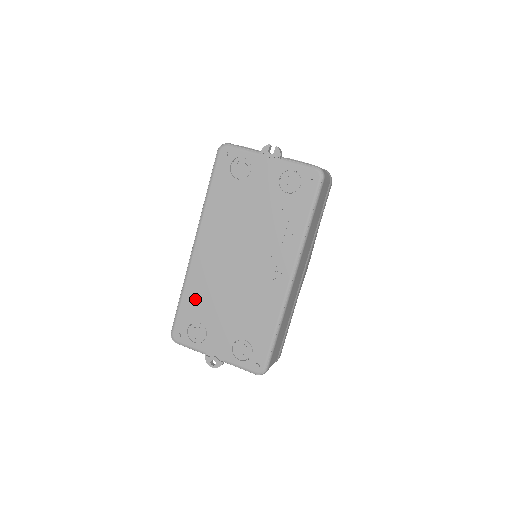
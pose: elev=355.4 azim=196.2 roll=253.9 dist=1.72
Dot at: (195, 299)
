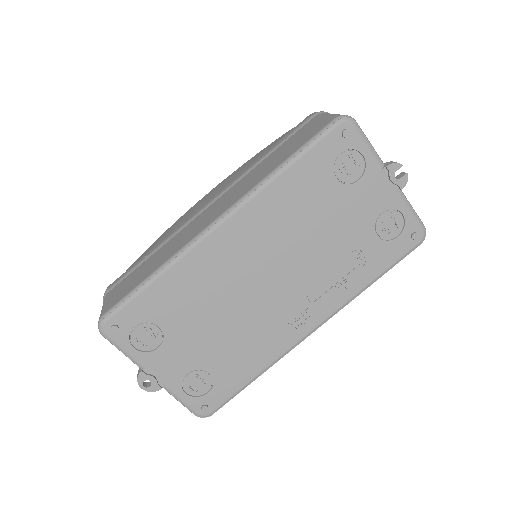
Dot at: (173, 294)
